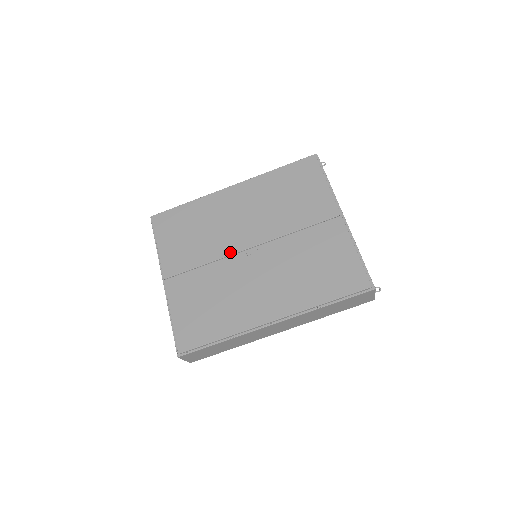
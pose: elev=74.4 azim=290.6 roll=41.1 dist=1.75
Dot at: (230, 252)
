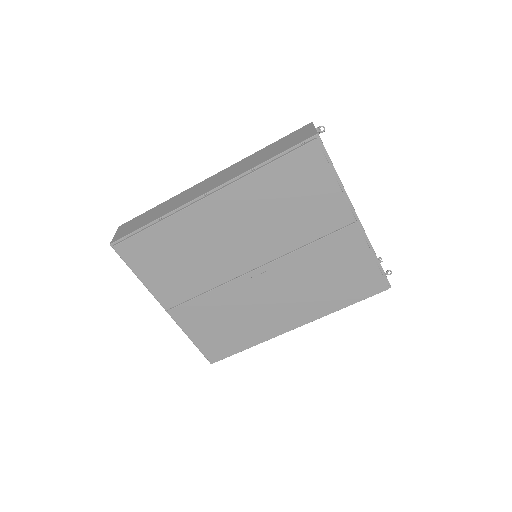
Dot at: (233, 276)
